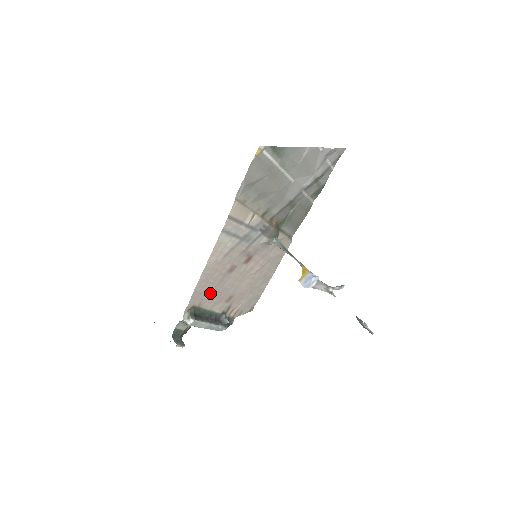
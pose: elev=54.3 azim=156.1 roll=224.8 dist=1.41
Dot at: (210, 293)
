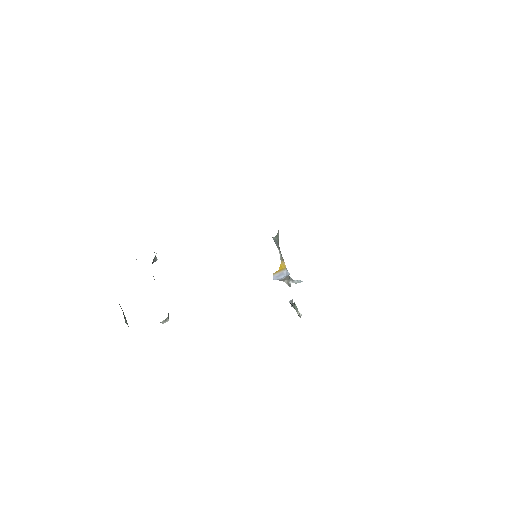
Dot at: occluded
